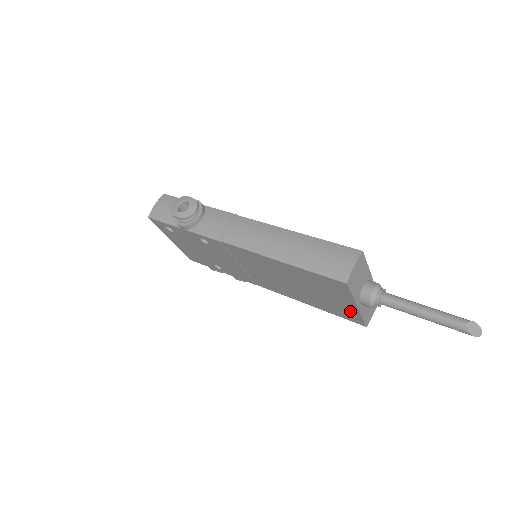
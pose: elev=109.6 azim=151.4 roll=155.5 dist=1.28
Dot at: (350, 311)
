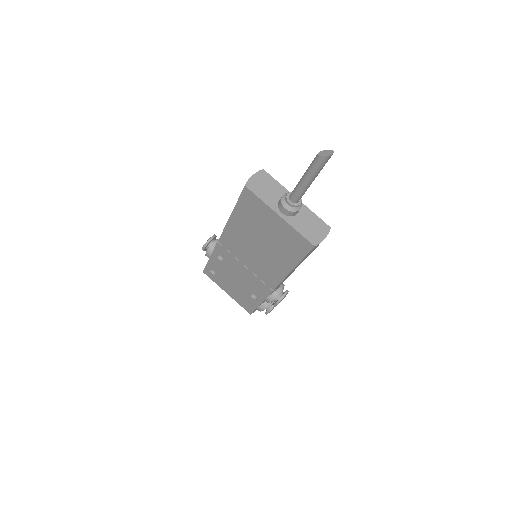
Dot at: (289, 232)
